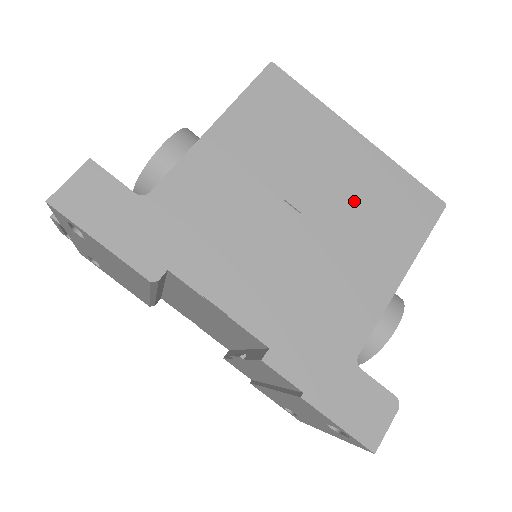
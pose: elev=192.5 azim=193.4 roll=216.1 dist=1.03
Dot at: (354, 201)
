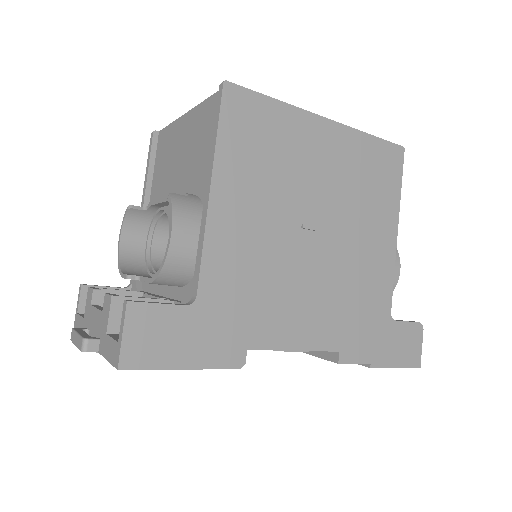
Dot at: (346, 190)
